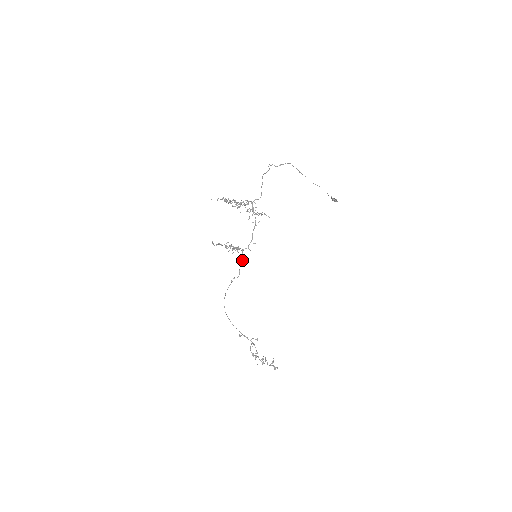
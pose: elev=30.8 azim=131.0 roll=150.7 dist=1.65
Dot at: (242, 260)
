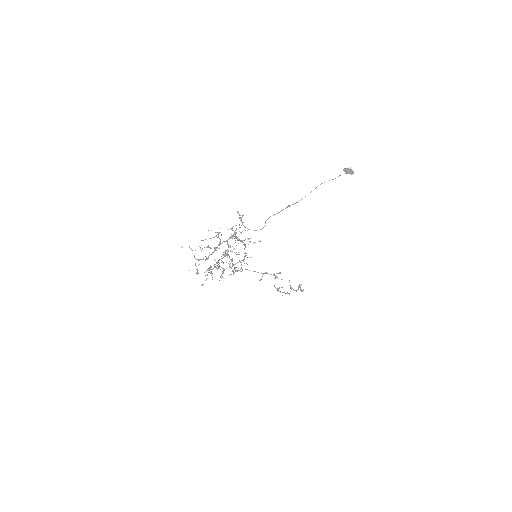
Dot at: (241, 265)
